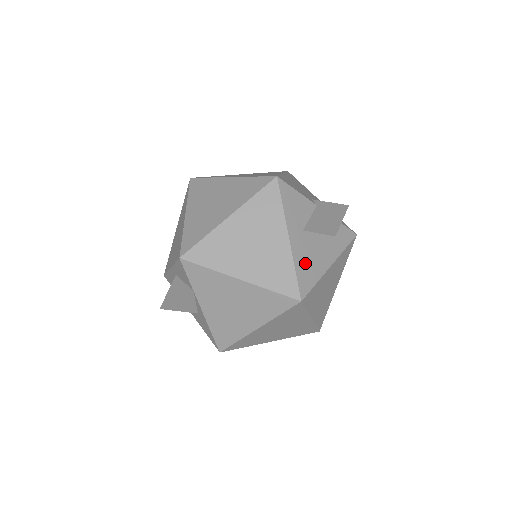
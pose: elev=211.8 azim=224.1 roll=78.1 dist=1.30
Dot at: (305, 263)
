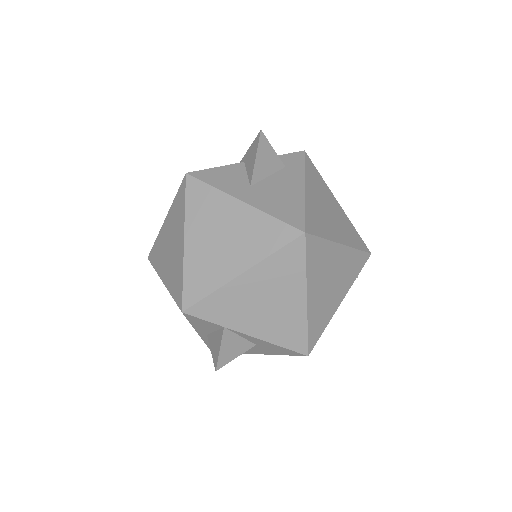
Dot at: (278, 205)
